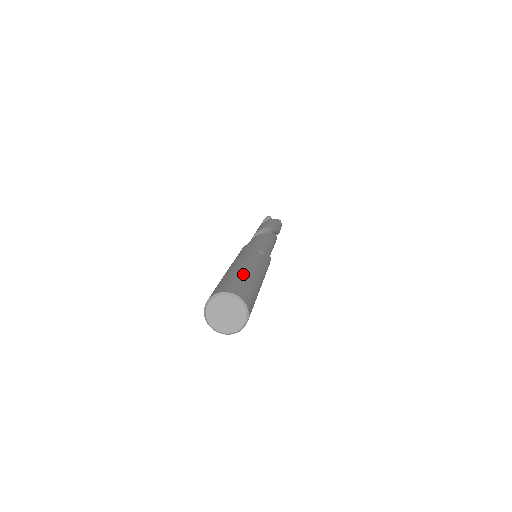
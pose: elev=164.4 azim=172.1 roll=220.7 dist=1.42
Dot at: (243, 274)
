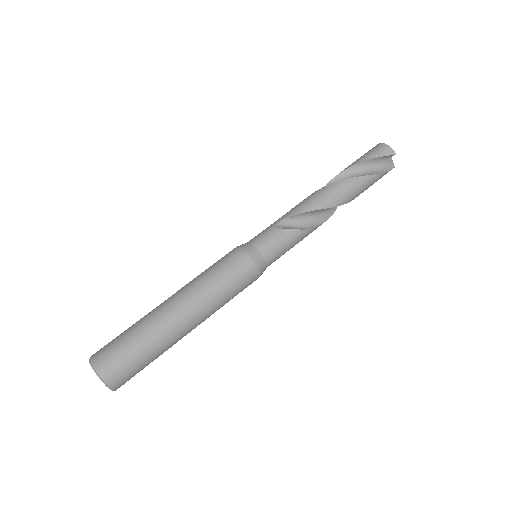
Dot at: (159, 351)
